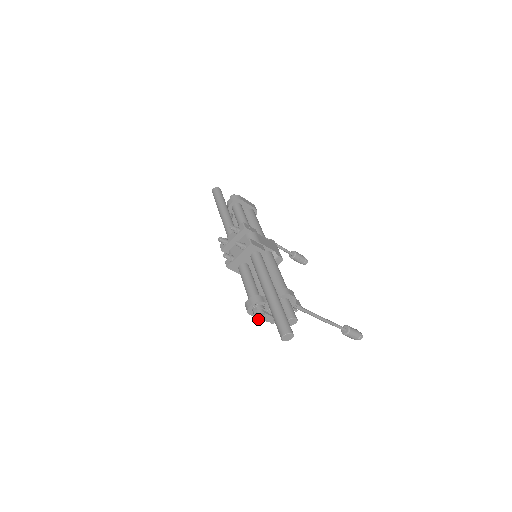
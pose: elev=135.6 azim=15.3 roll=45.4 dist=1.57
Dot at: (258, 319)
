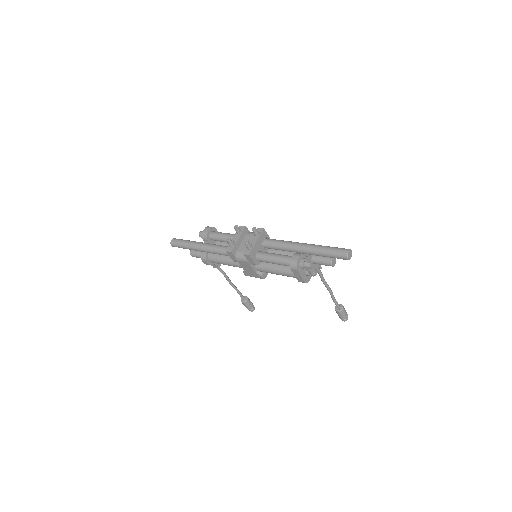
Dot at: (310, 266)
